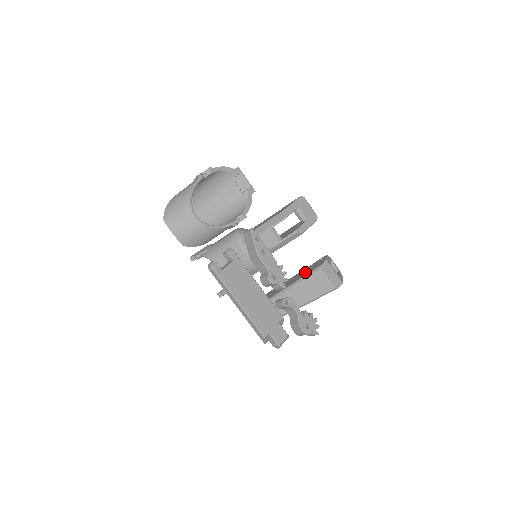
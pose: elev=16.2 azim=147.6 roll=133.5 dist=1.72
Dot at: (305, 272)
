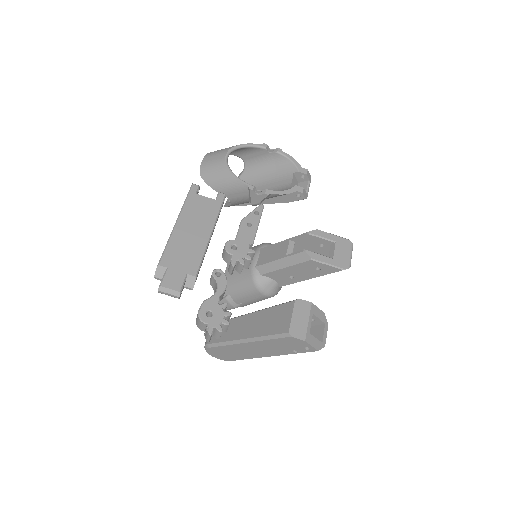
Dot at: occluded
